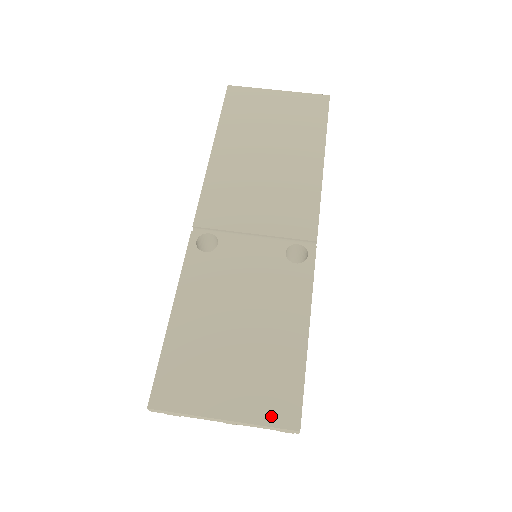
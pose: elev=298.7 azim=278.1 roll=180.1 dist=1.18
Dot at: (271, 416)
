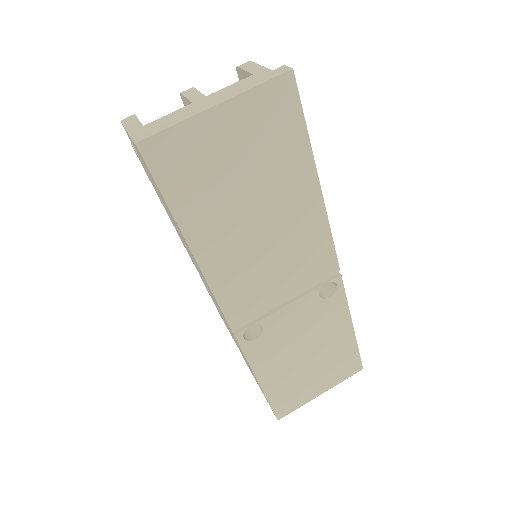
Dot at: (346, 375)
